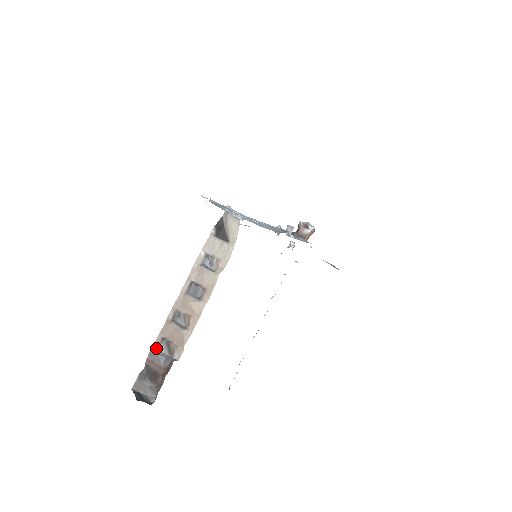
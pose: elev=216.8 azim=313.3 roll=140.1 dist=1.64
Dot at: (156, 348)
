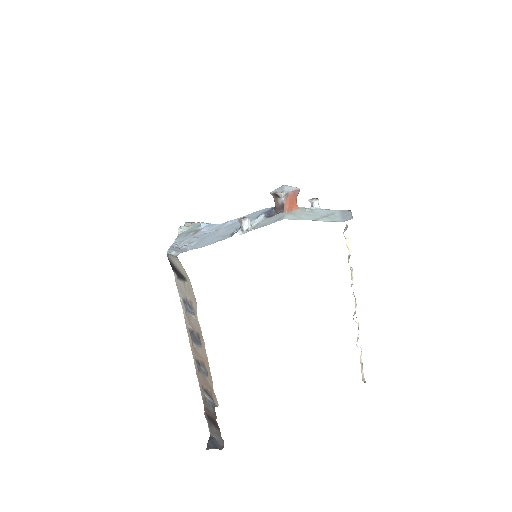
Dot at: (203, 396)
